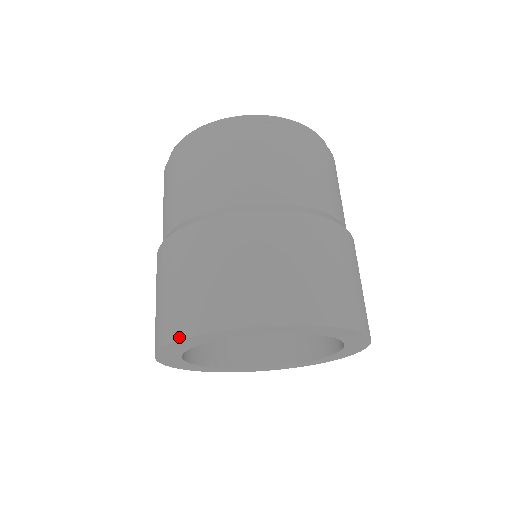
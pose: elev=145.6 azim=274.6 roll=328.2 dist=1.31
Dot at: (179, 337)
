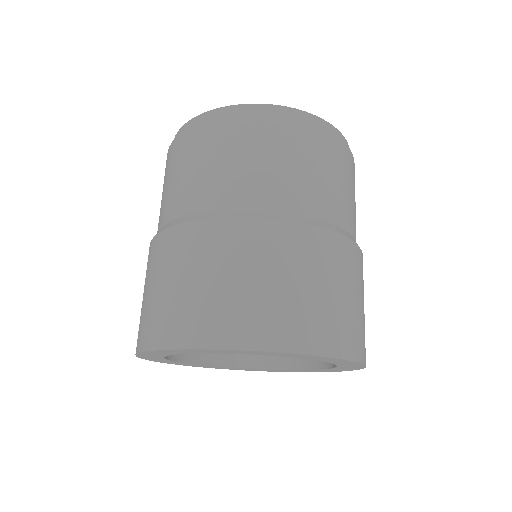
Dot at: (139, 349)
